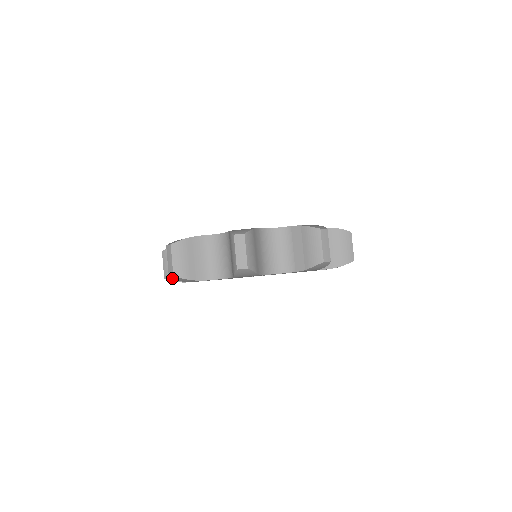
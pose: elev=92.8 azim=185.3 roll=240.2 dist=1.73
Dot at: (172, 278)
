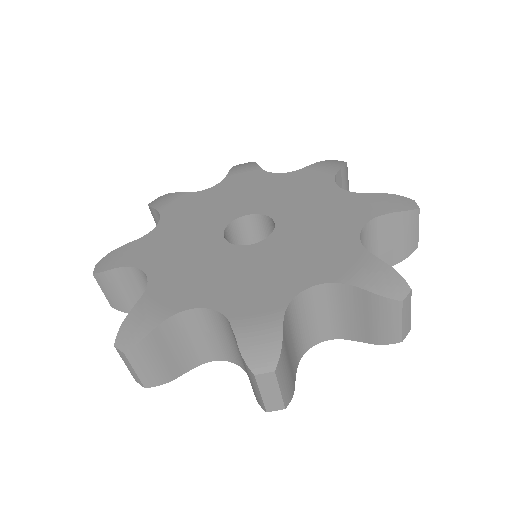
Dot at: occluded
